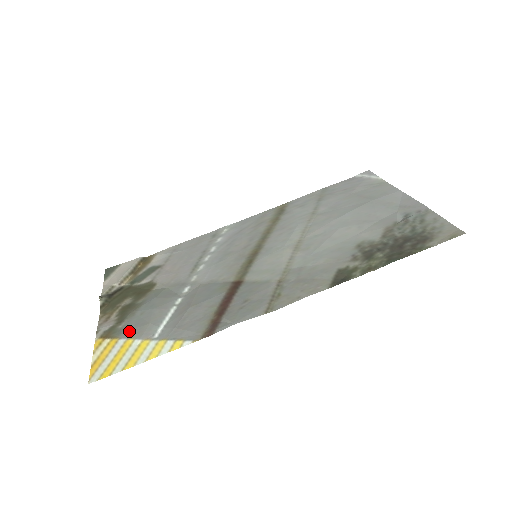
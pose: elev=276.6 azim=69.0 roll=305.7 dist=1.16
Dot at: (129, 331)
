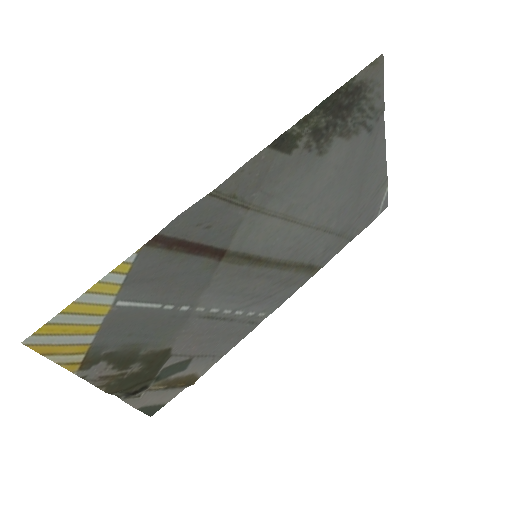
Dot at: (104, 336)
